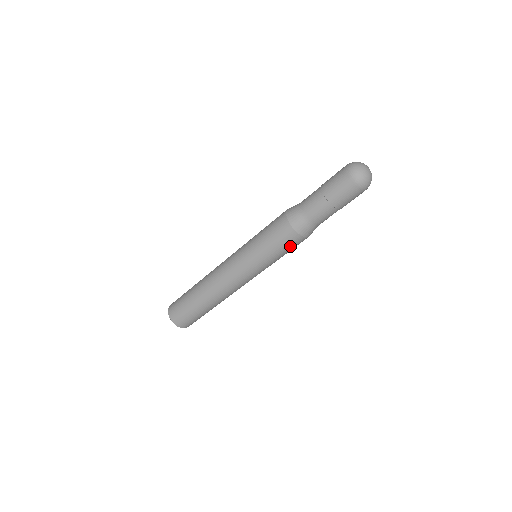
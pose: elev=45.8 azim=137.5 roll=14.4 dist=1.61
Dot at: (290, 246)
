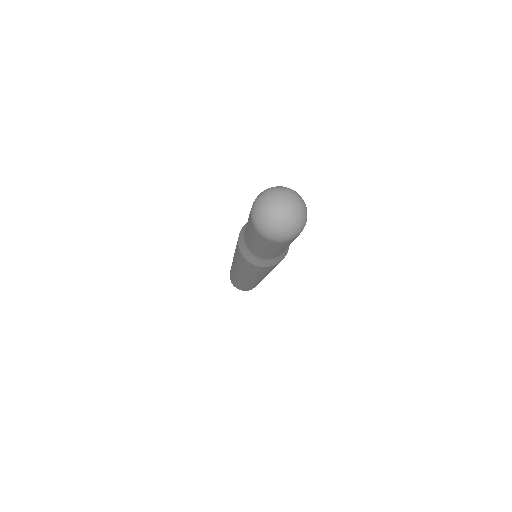
Dot at: (249, 266)
